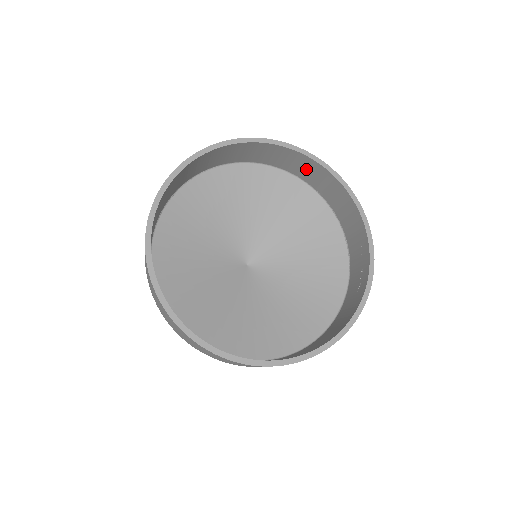
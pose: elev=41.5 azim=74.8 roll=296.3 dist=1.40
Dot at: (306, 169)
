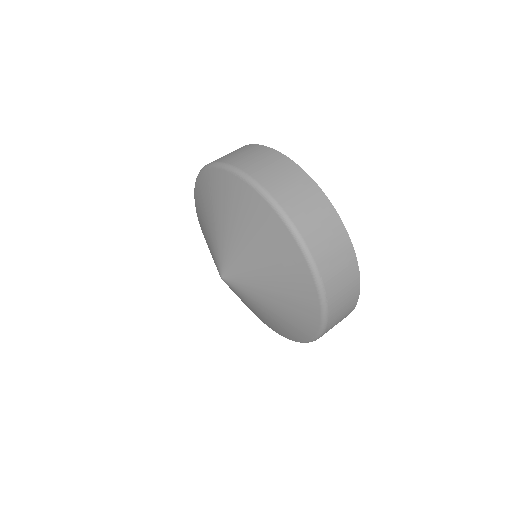
Dot at: occluded
